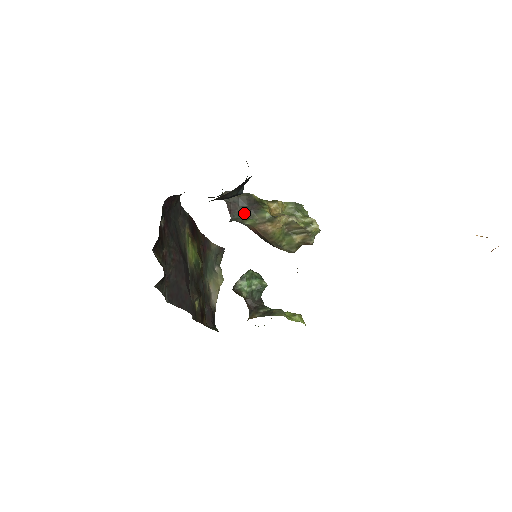
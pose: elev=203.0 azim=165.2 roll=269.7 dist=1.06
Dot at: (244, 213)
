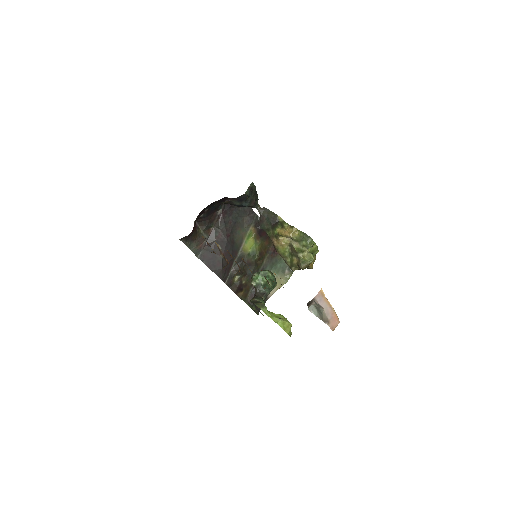
Dot at: (268, 226)
